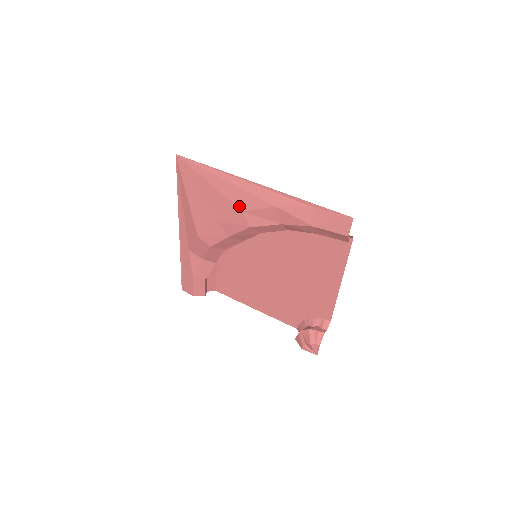
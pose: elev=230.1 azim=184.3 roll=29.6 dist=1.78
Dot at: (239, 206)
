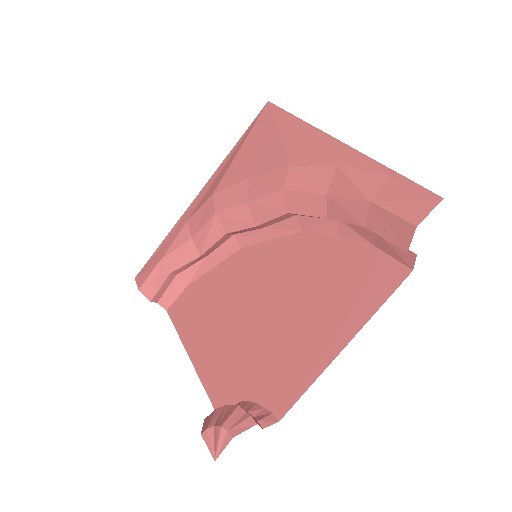
Dot at: (291, 159)
